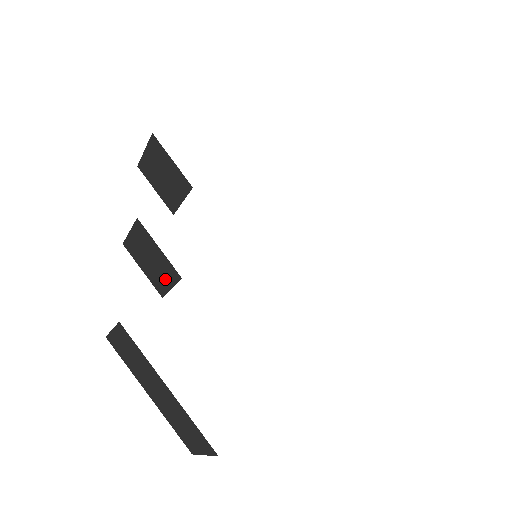
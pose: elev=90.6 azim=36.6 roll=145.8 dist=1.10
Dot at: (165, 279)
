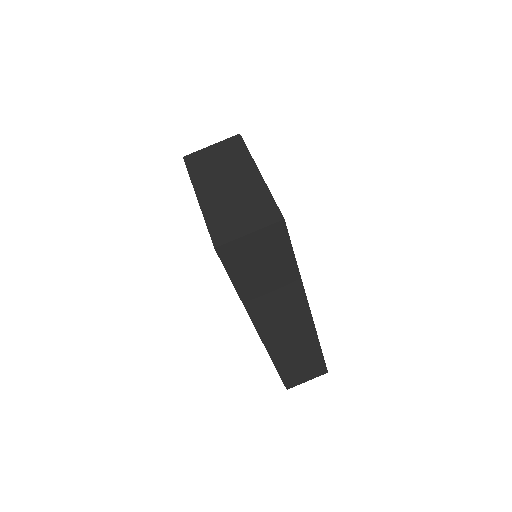
Dot at: occluded
